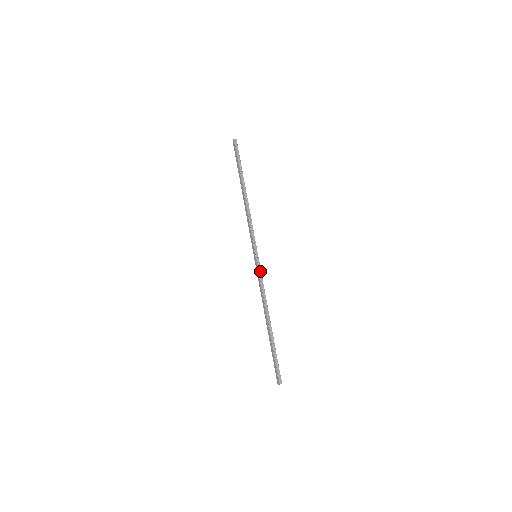
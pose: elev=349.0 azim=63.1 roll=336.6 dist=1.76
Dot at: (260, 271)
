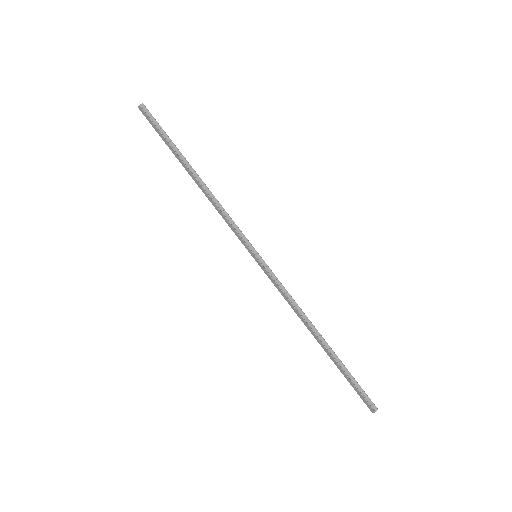
Dot at: (272, 274)
